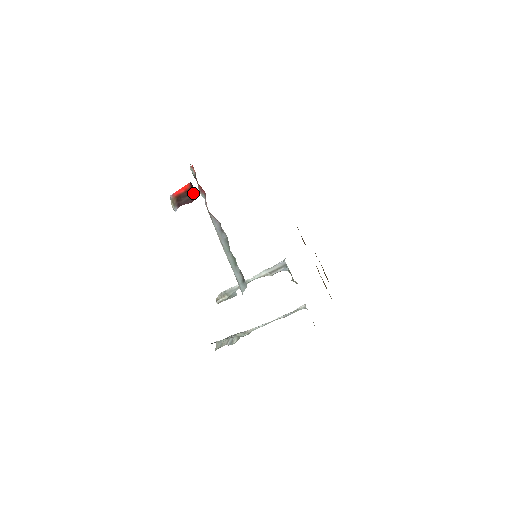
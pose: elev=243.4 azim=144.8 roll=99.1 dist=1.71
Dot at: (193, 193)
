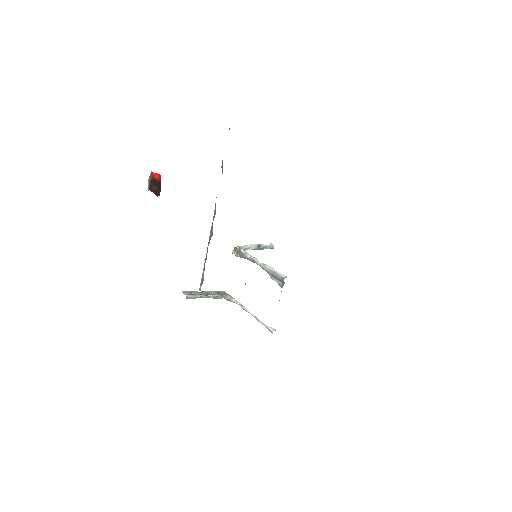
Dot at: (160, 189)
